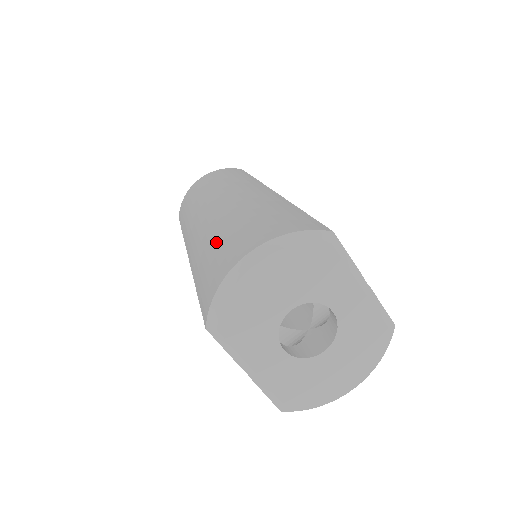
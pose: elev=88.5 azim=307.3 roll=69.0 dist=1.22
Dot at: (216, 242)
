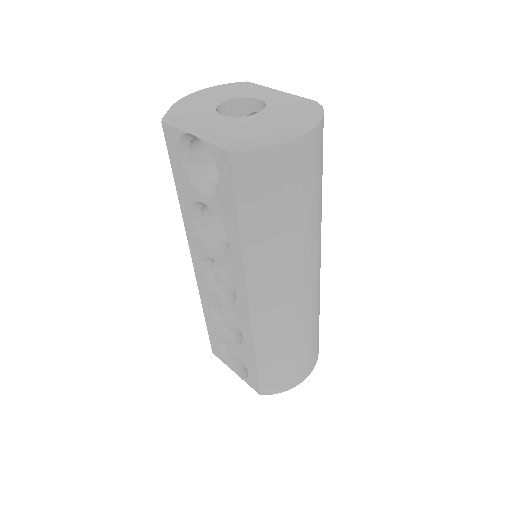
Dot at: occluded
